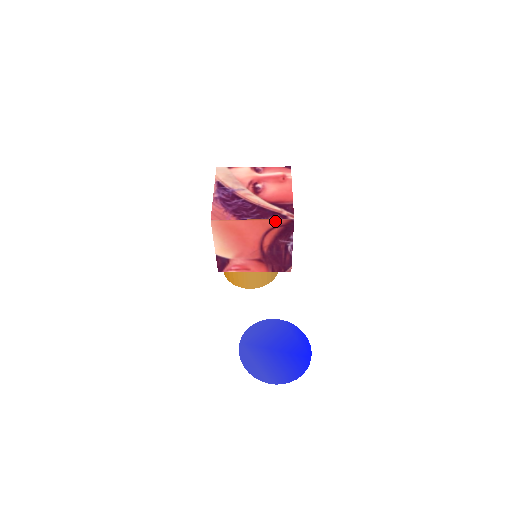
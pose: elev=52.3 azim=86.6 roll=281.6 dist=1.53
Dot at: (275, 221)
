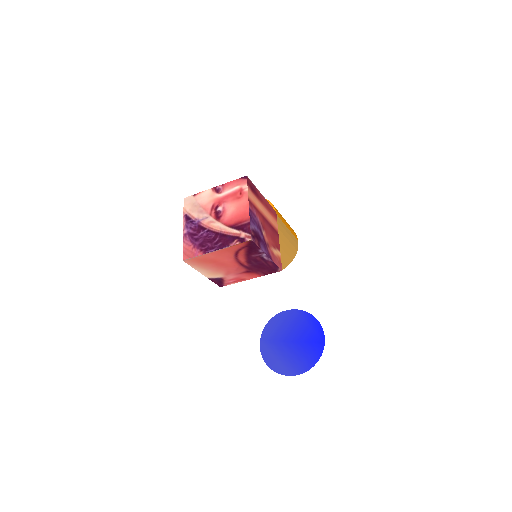
Dot at: (236, 246)
